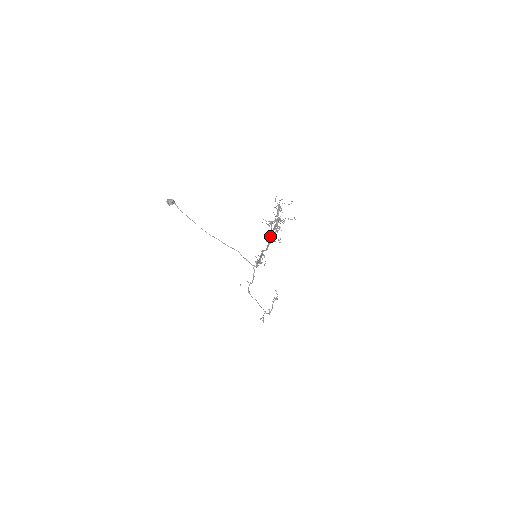
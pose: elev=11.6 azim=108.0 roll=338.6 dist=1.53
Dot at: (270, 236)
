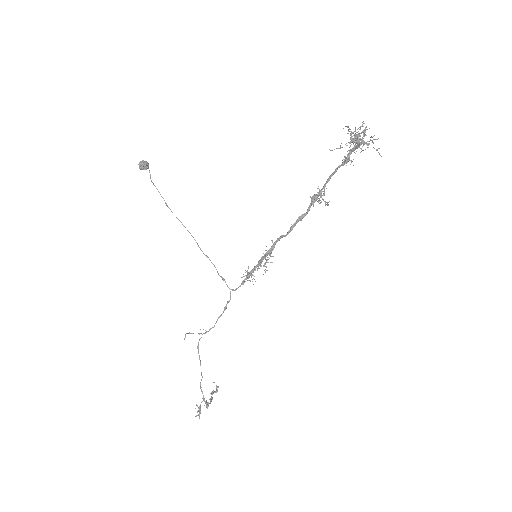
Dot at: occluded
